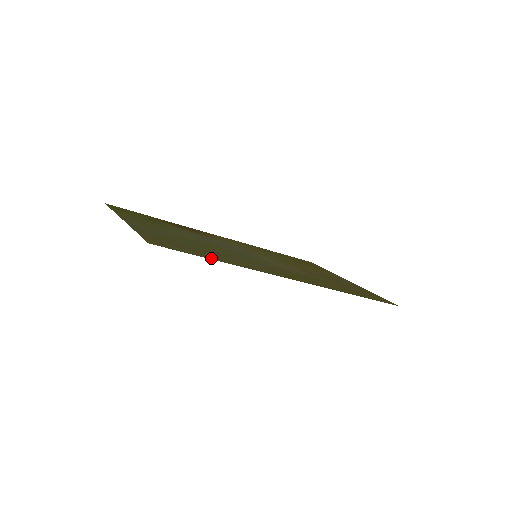
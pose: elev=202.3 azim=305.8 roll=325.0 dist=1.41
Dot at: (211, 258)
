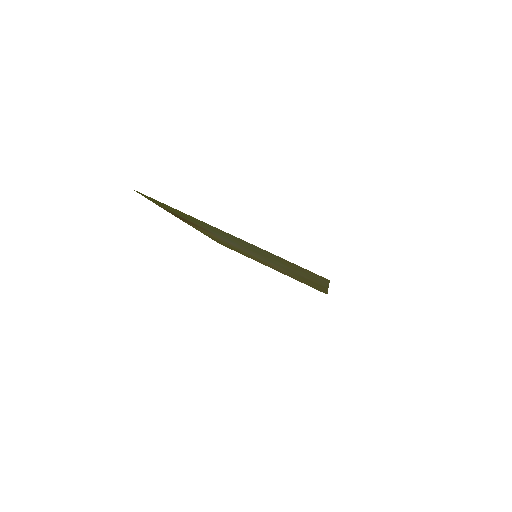
Dot at: (325, 283)
